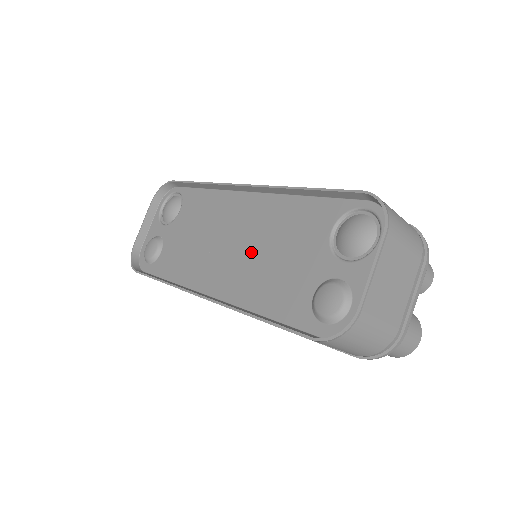
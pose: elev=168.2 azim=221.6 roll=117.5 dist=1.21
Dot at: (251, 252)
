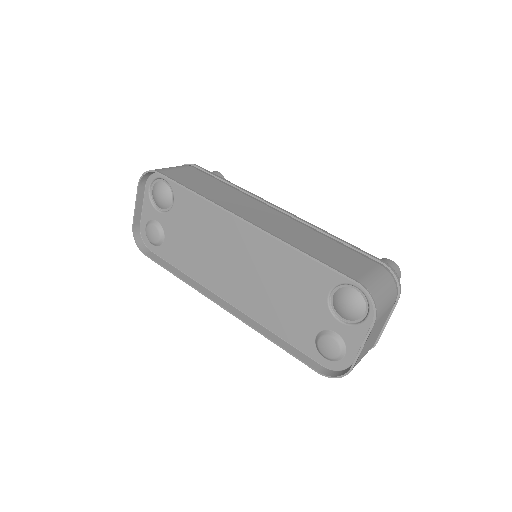
Dot at: (258, 280)
